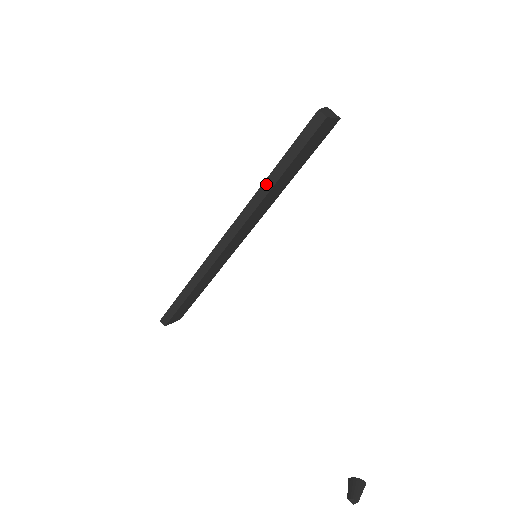
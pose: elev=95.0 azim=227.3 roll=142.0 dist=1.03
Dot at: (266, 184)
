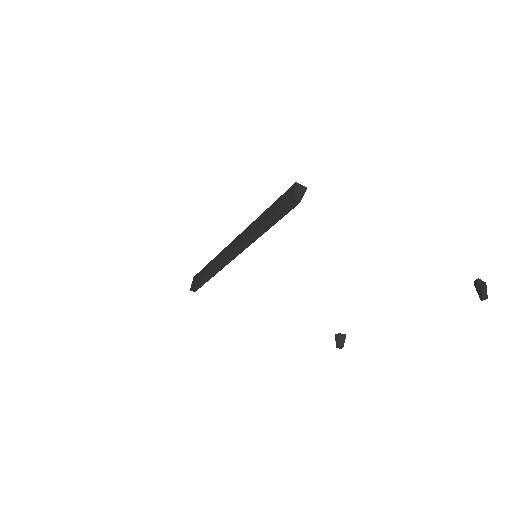
Dot at: (259, 232)
